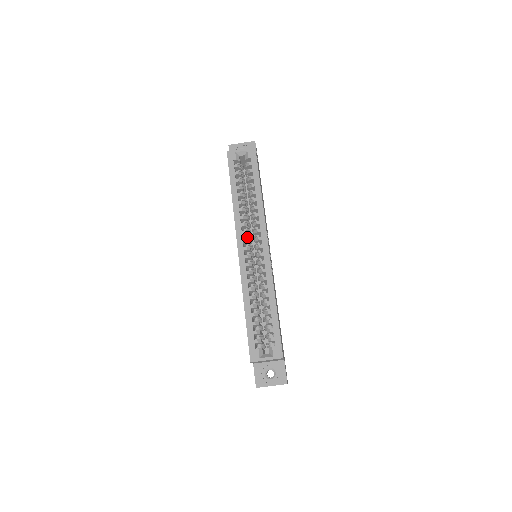
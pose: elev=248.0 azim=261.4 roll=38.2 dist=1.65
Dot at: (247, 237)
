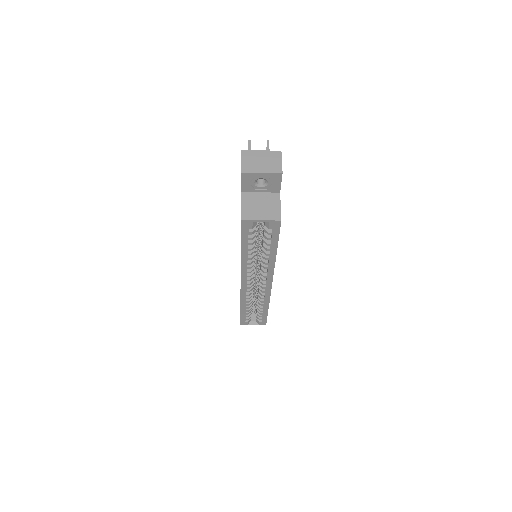
Dot at: (251, 272)
